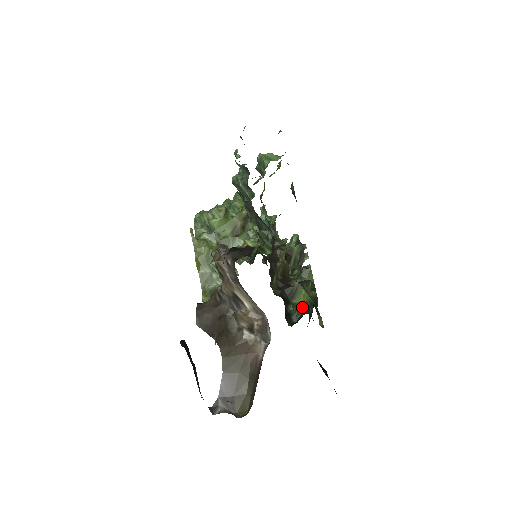
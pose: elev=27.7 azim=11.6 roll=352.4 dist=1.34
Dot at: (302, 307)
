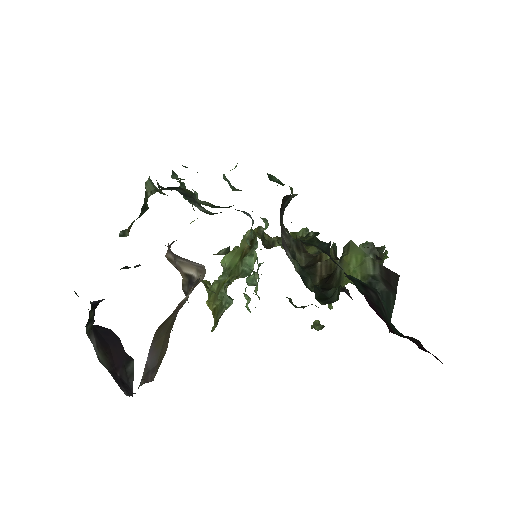
Dot at: occluded
